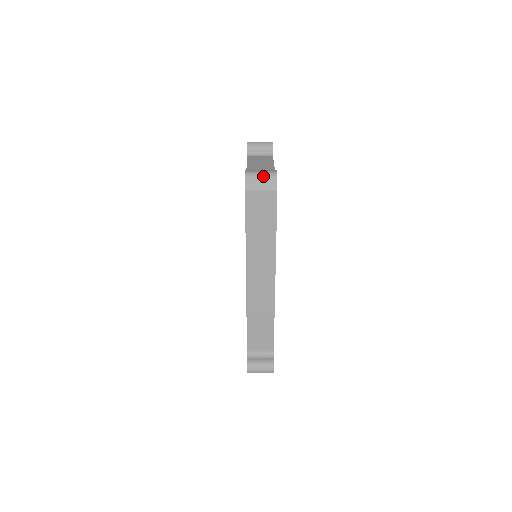
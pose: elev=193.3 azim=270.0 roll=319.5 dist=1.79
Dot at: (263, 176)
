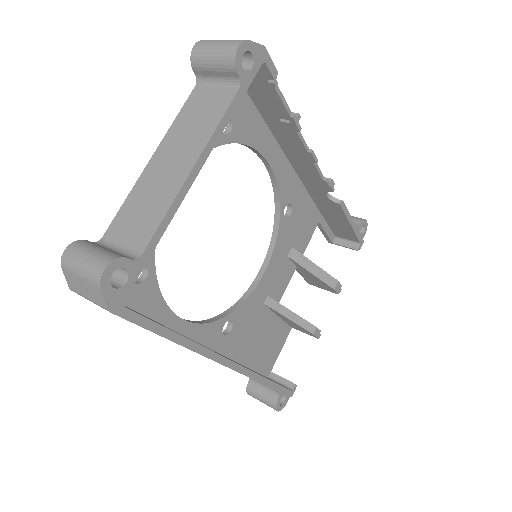
Dot at: (82, 277)
